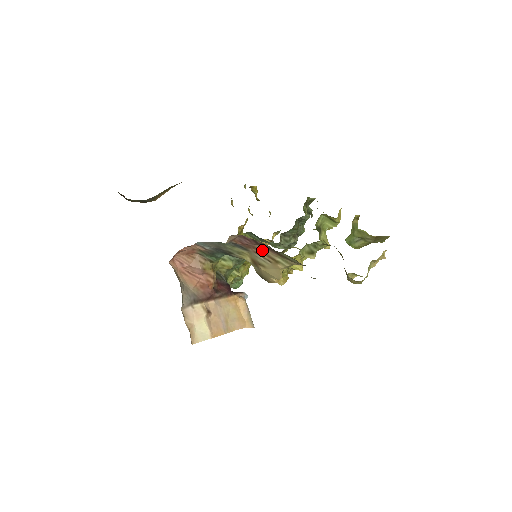
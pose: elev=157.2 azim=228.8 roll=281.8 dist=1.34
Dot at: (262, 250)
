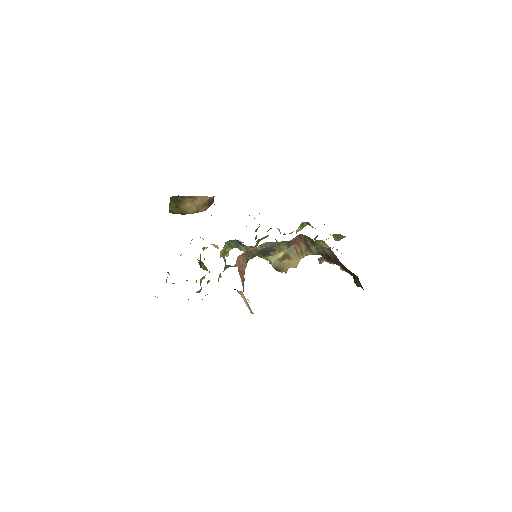
Dot at: (301, 245)
